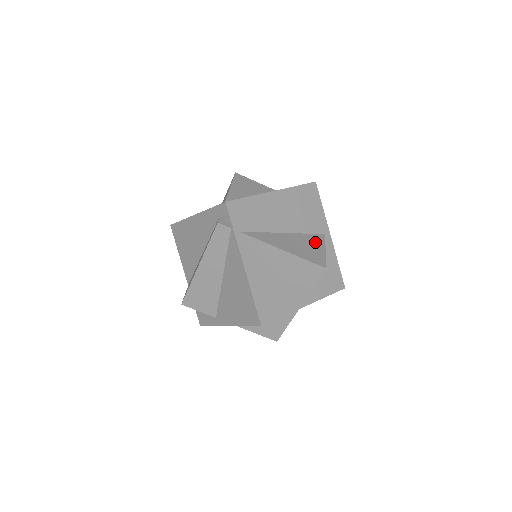
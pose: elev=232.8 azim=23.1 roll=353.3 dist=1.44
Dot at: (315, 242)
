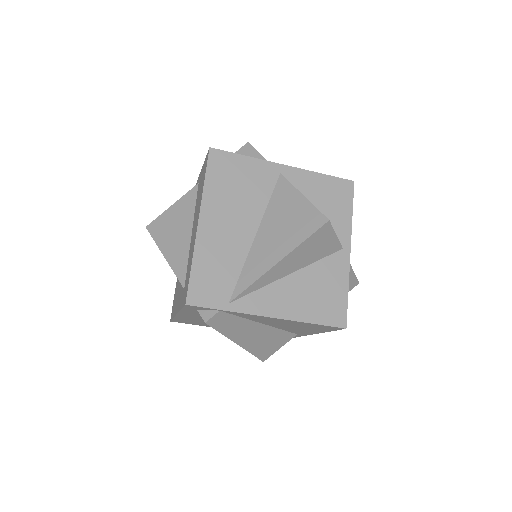
Dot at: (286, 201)
